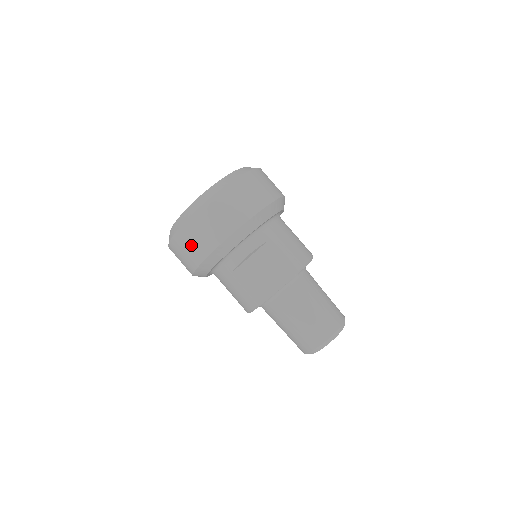
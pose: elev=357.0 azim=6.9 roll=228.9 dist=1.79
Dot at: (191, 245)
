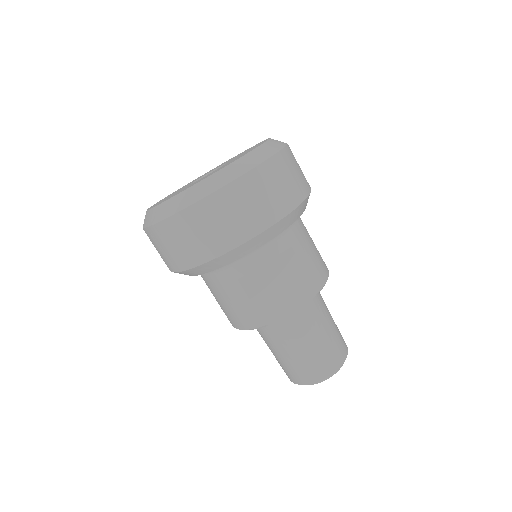
Dot at: (194, 237)
